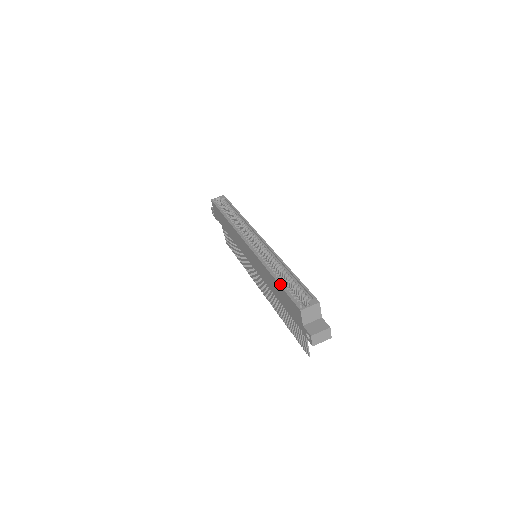
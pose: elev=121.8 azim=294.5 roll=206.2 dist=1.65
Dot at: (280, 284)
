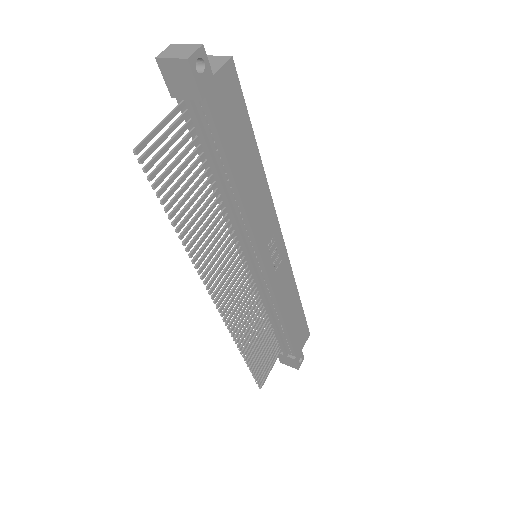
Dot at: occluded
